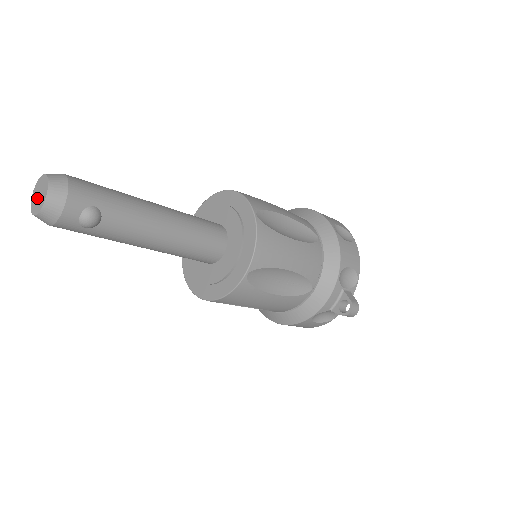
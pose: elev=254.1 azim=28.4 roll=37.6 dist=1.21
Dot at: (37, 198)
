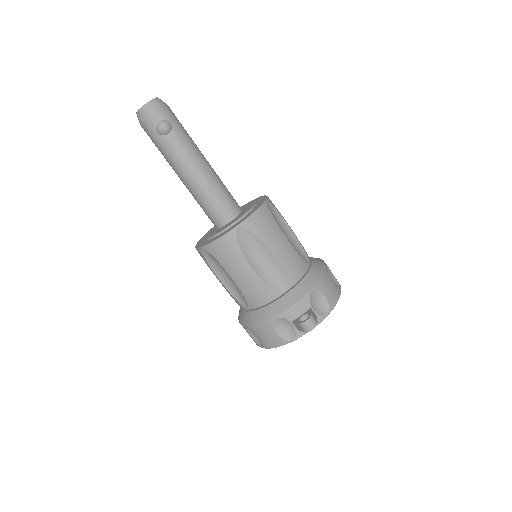
Dot at: occluded
